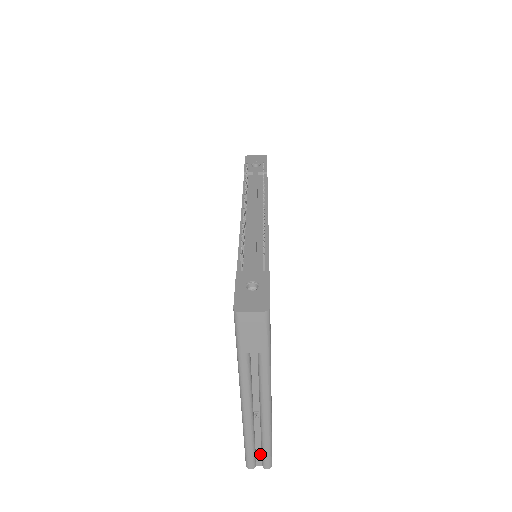
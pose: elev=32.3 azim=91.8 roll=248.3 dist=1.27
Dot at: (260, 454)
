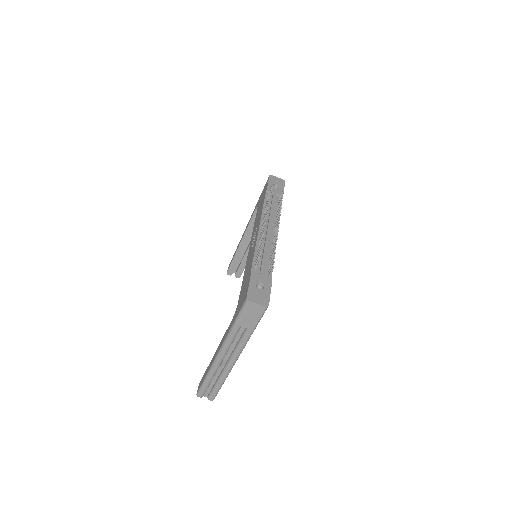
Dot at: (210, 389)
